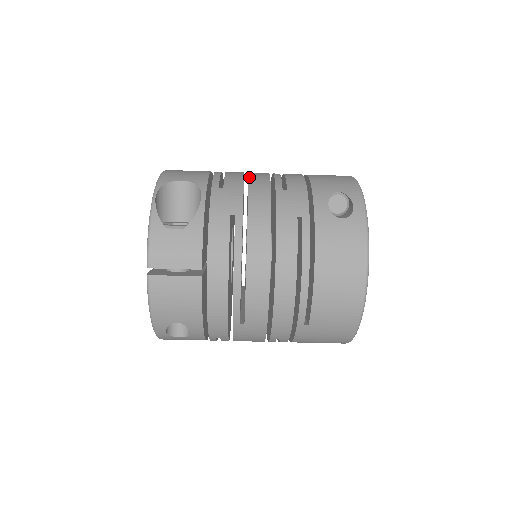
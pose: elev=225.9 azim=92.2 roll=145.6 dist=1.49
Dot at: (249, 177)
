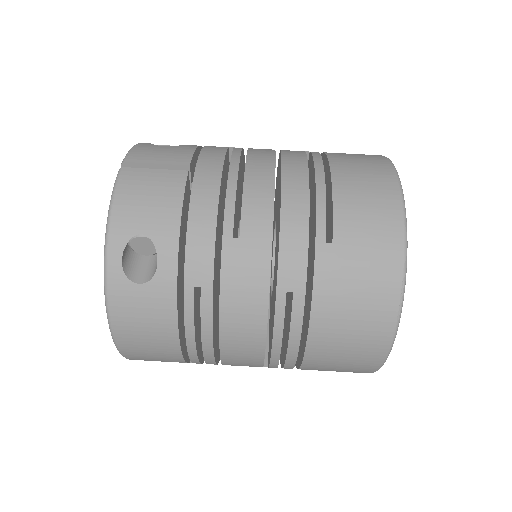
Dot at: occluded
